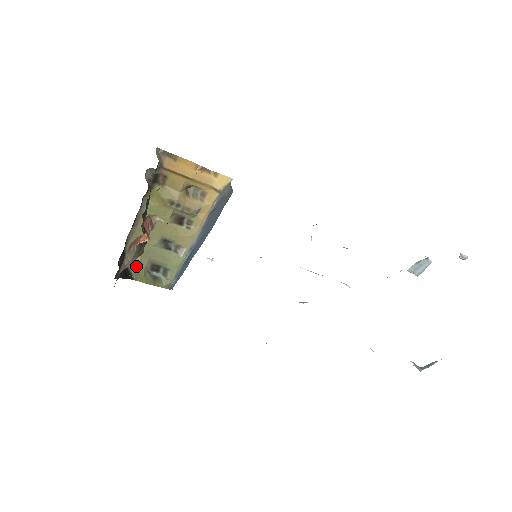
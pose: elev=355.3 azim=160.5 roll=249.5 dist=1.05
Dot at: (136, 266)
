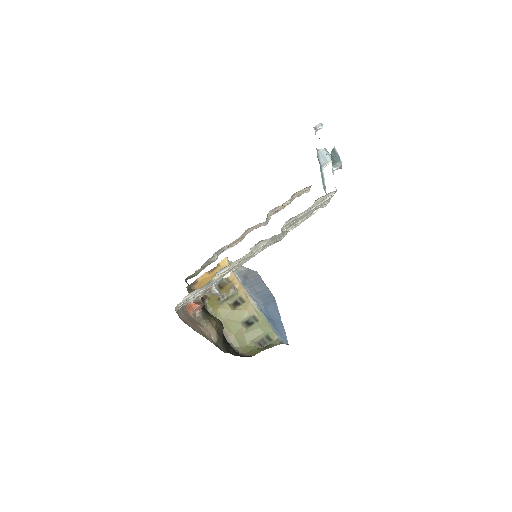
Dot at: (250, 351)
